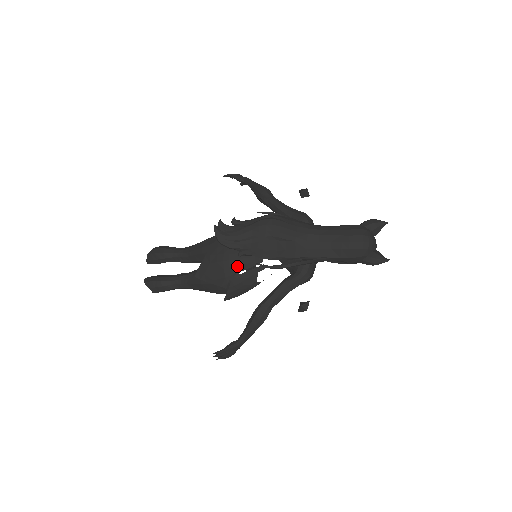
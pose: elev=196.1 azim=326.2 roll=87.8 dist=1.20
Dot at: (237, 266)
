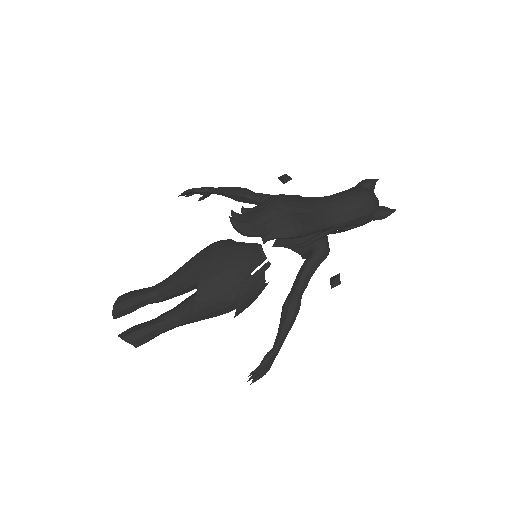
Dot at: (243, 270)
